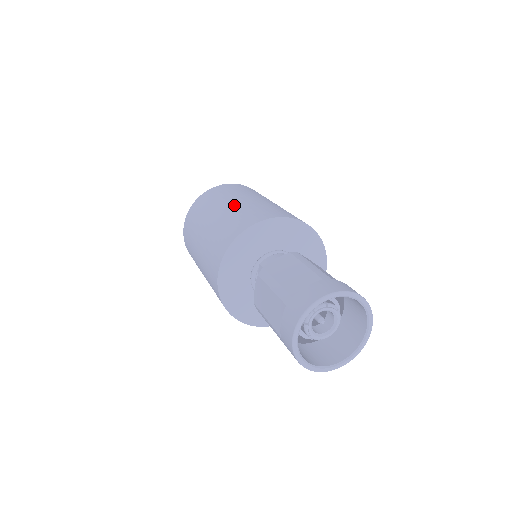
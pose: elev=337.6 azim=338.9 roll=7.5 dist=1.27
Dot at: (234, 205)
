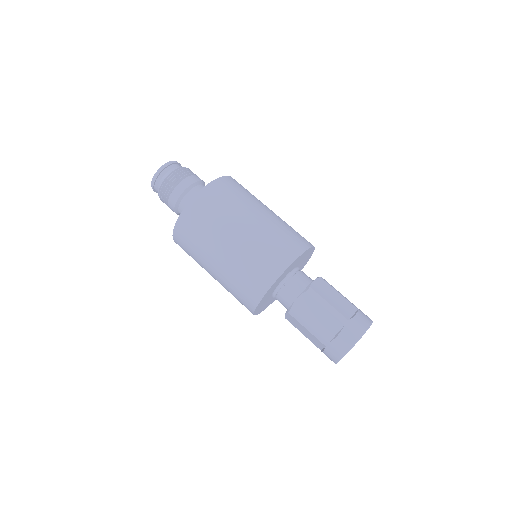
Dot at: (268, 217)
